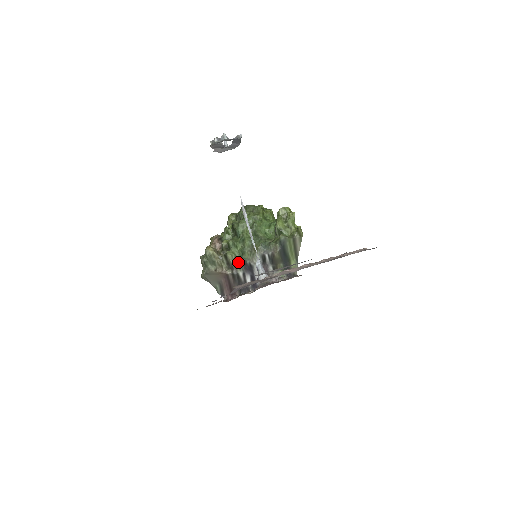
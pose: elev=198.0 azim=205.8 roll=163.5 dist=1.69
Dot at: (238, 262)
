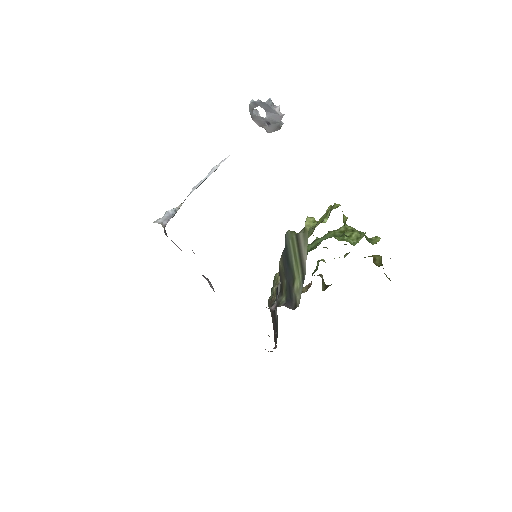
Dot at: occluded
